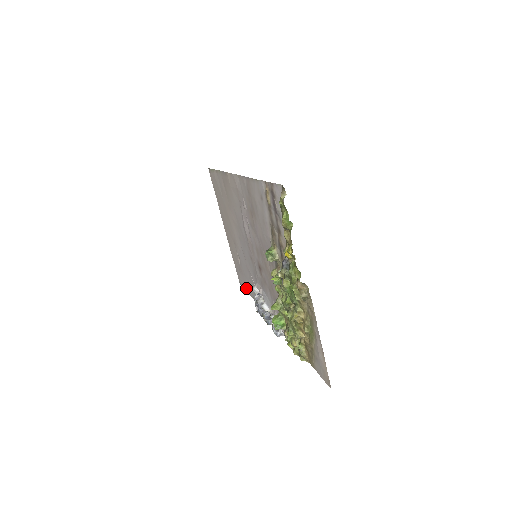
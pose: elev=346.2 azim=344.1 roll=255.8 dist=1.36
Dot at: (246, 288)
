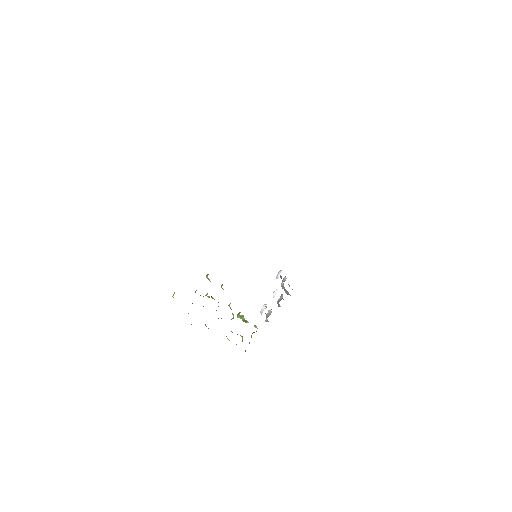
Dot at: occluded
